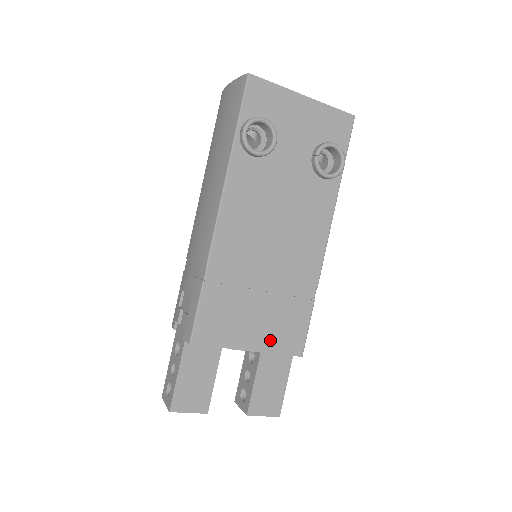
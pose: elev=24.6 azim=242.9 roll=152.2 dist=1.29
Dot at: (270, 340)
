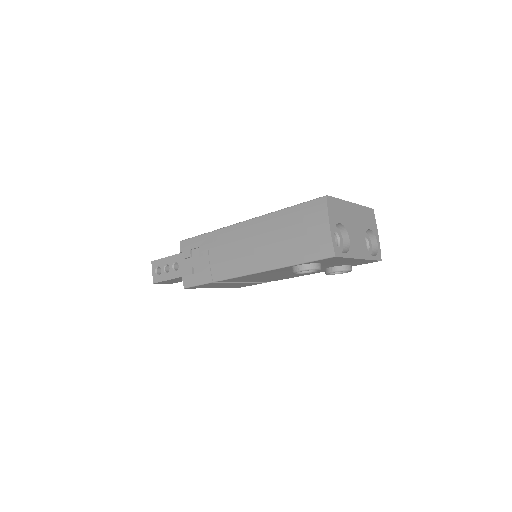
Dot at: occluded
